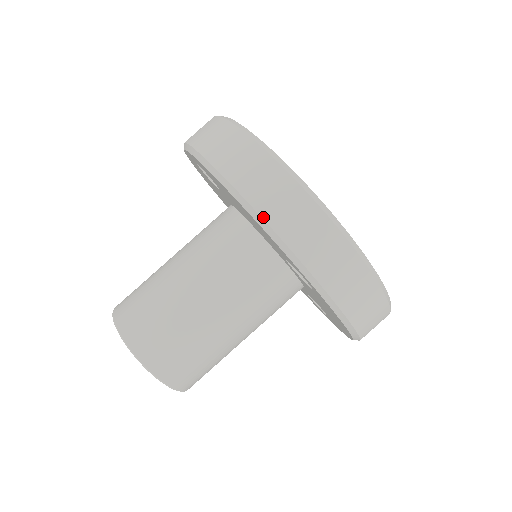
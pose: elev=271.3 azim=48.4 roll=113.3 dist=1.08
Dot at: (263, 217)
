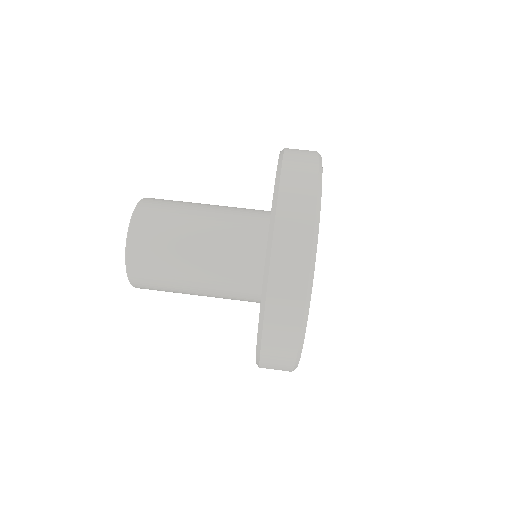
Dot at: (284, 155)
